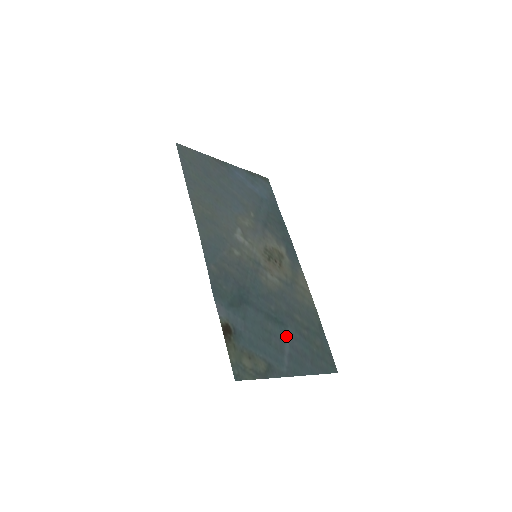
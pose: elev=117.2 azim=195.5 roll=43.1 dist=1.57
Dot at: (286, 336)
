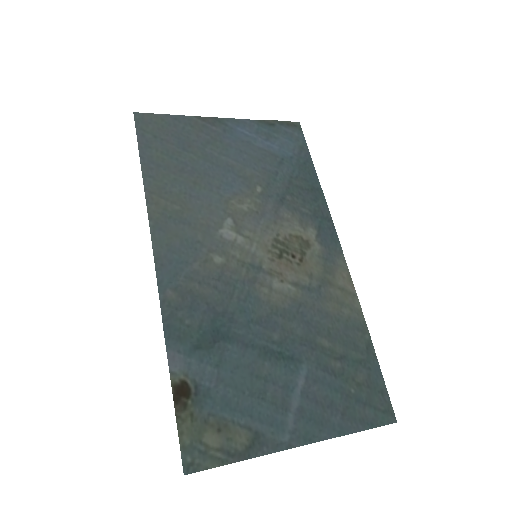
Dot at: (296, 379)
